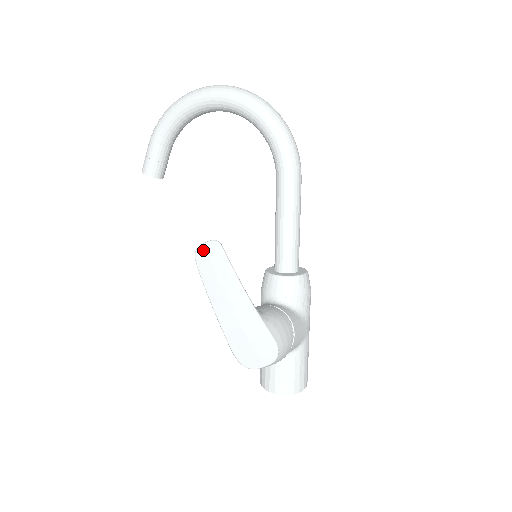
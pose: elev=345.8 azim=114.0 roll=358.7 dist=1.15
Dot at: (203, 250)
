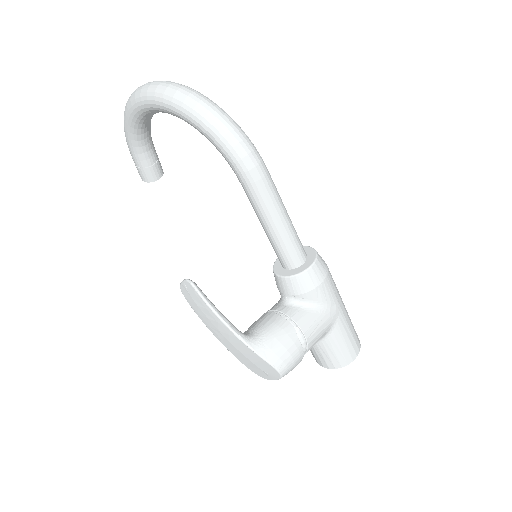
Dot at: (184, 288)
